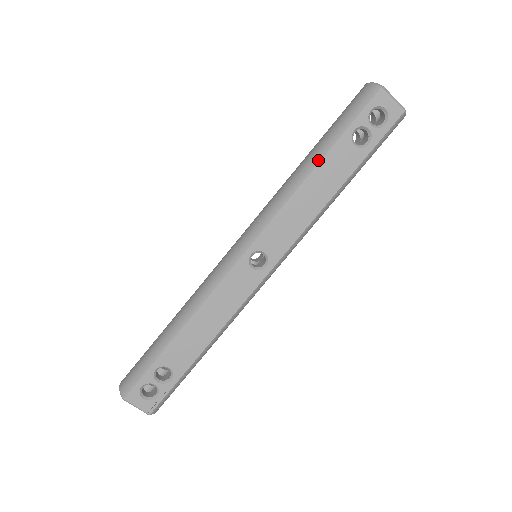
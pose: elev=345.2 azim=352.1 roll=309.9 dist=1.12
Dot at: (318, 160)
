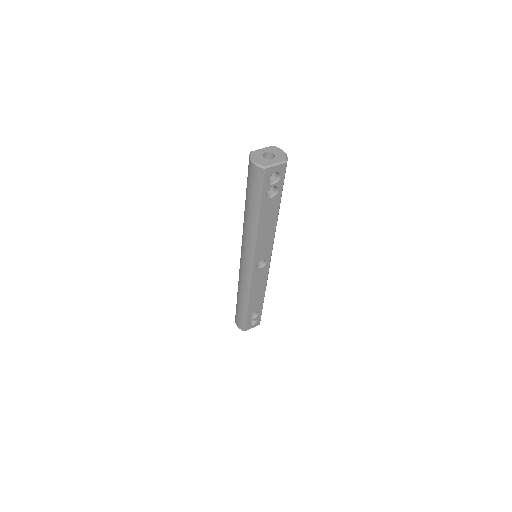
Dot at: (257, 218)
